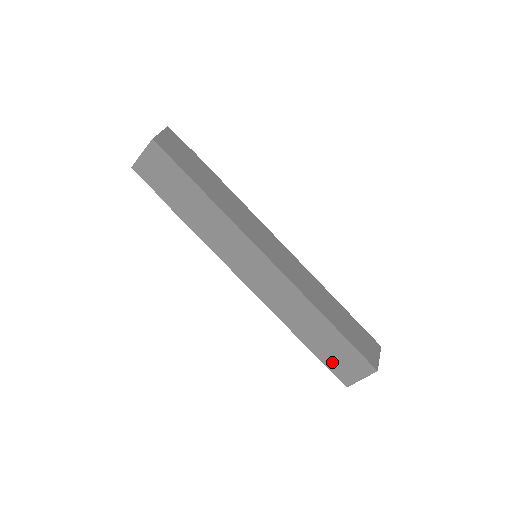
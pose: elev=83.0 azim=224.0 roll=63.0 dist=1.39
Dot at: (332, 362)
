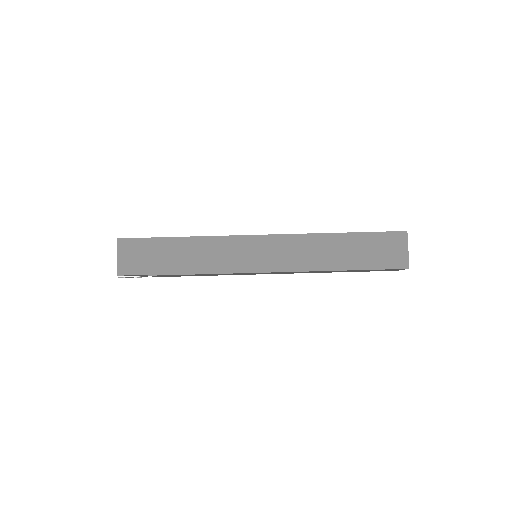
Dot at: (379, 261)
